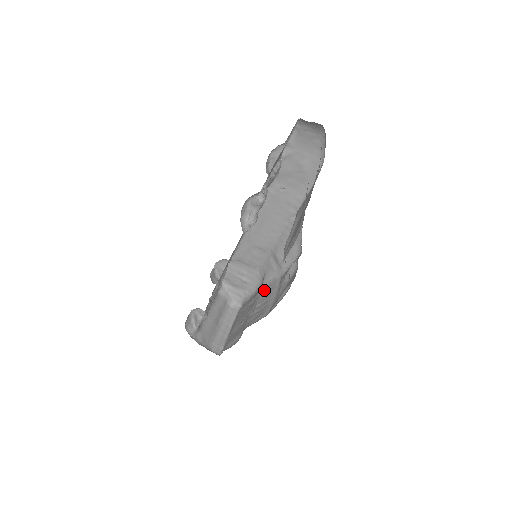
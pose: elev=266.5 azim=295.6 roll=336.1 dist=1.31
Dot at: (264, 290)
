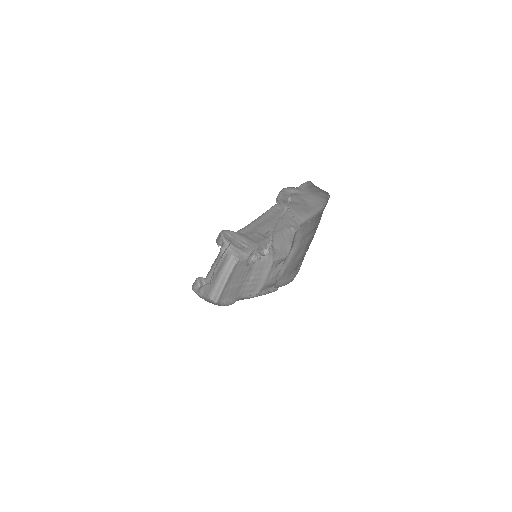
Dot at: (259, 264)
